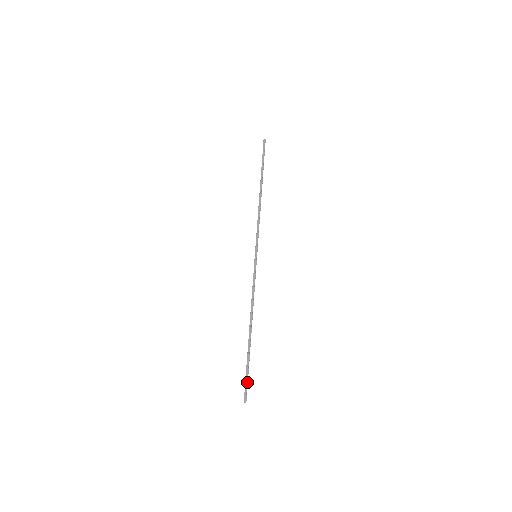
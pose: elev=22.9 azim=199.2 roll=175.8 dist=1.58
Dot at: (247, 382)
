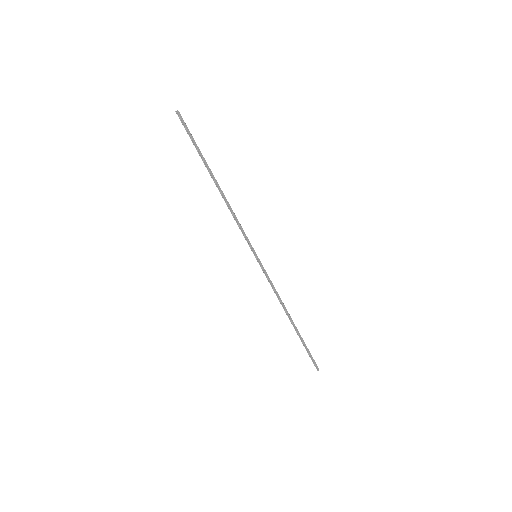
Dot at: (311, 356)
